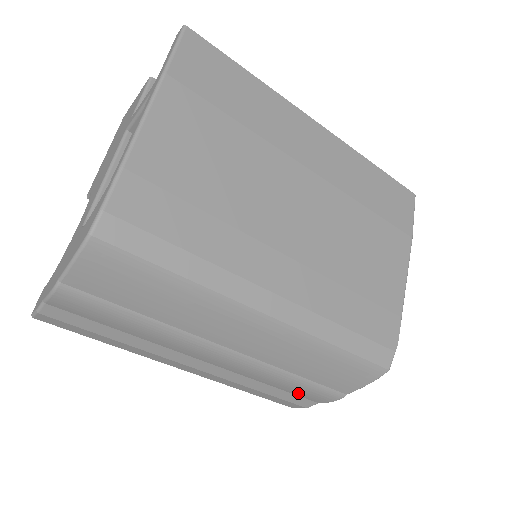
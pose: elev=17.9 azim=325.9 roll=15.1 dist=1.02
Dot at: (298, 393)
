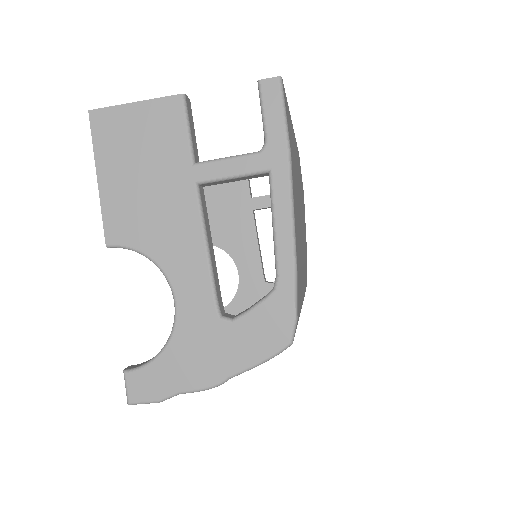
Dot at: occluded
